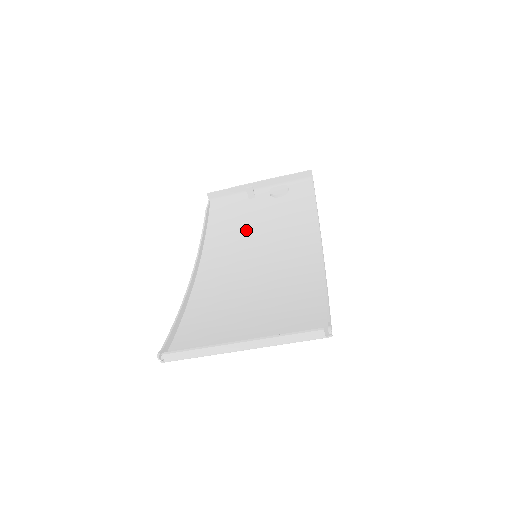
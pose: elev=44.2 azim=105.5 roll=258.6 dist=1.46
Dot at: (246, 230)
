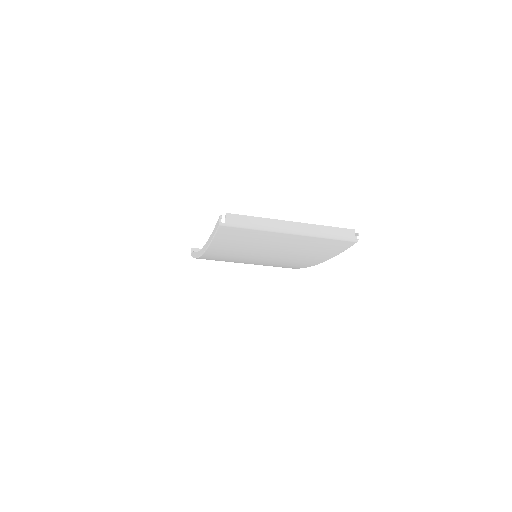
Dot at: occluded
